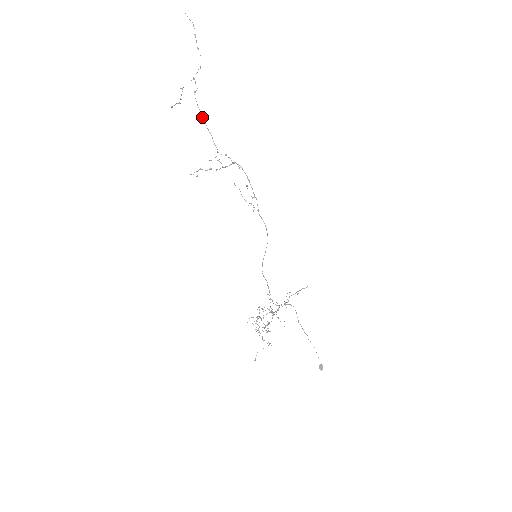
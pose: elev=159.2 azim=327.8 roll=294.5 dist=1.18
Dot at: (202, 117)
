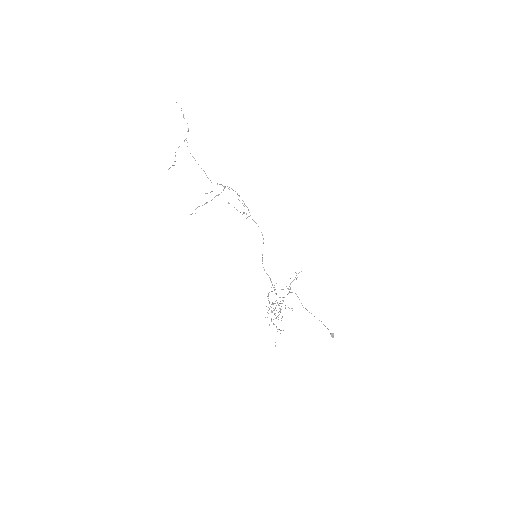
Dot at: occluded
